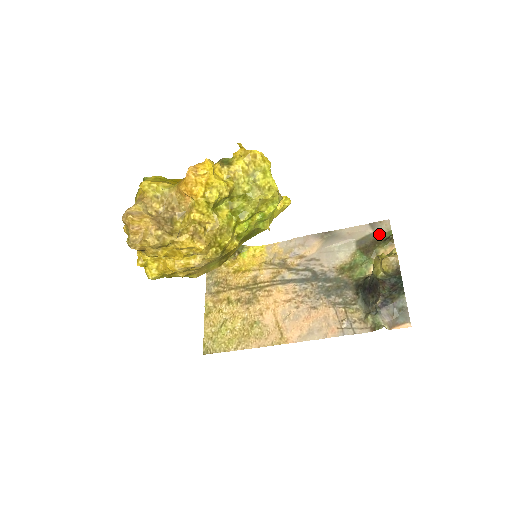
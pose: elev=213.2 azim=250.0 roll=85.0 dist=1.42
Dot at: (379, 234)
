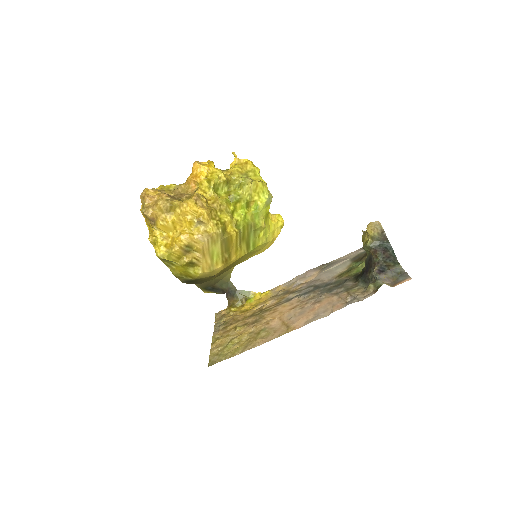
Dot at: occluded
